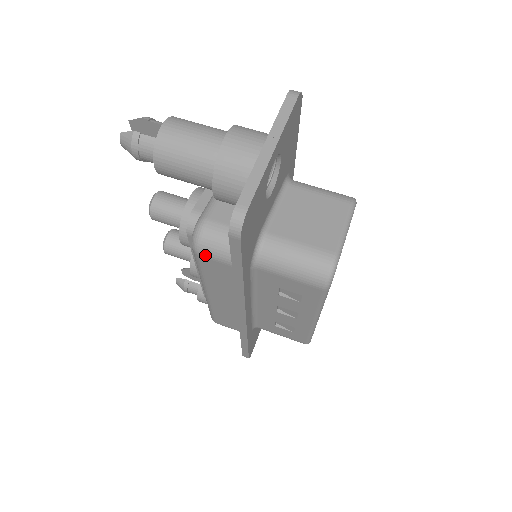
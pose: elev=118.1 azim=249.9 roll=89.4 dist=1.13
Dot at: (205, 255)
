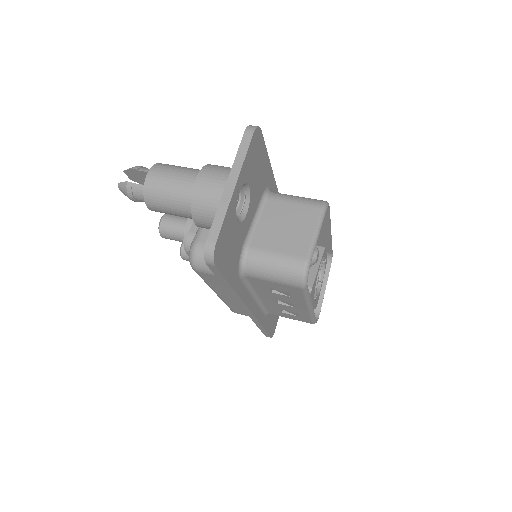
Dot at: (201, 271)
